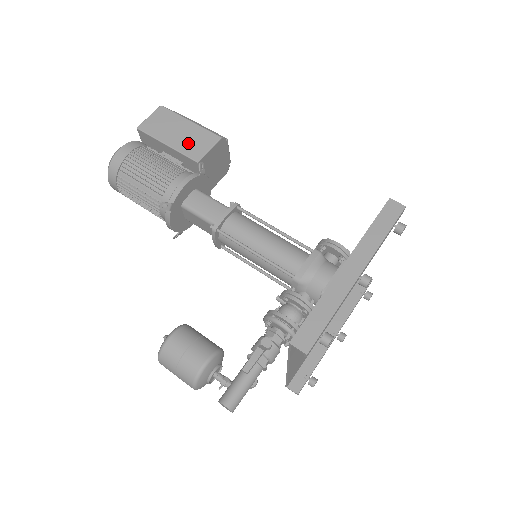
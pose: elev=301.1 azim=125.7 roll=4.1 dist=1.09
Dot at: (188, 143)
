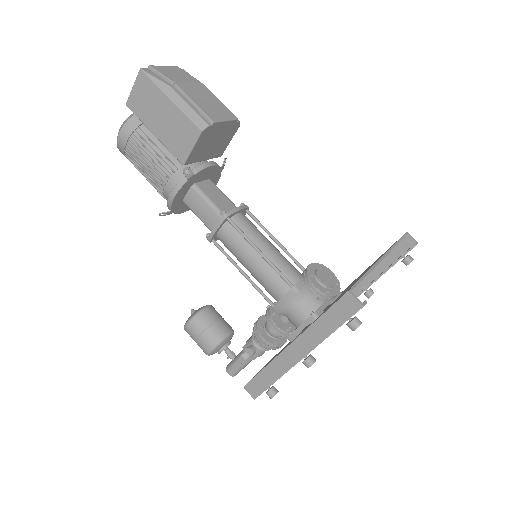
Dot at: (172, 136)
